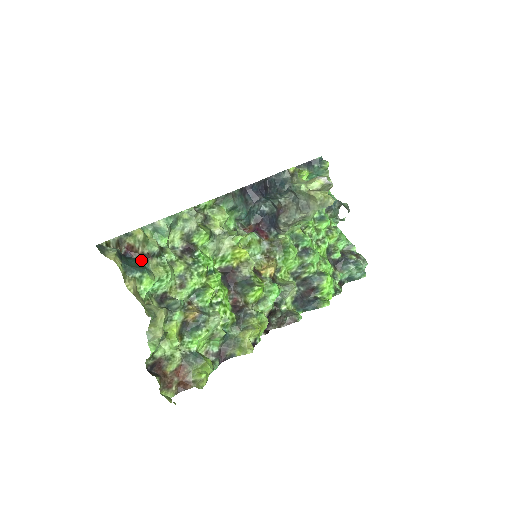
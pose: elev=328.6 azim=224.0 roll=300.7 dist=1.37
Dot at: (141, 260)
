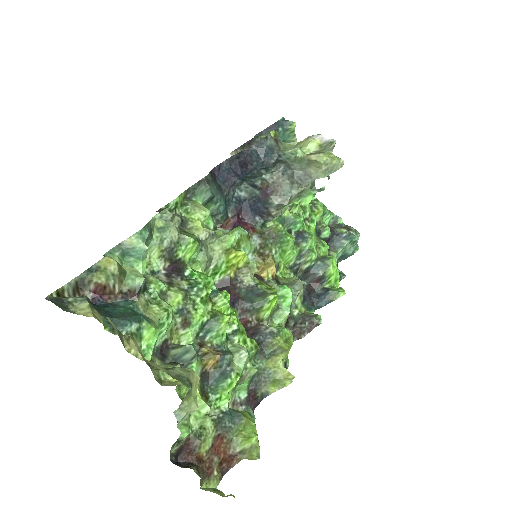
Dot at: (123, 304)
